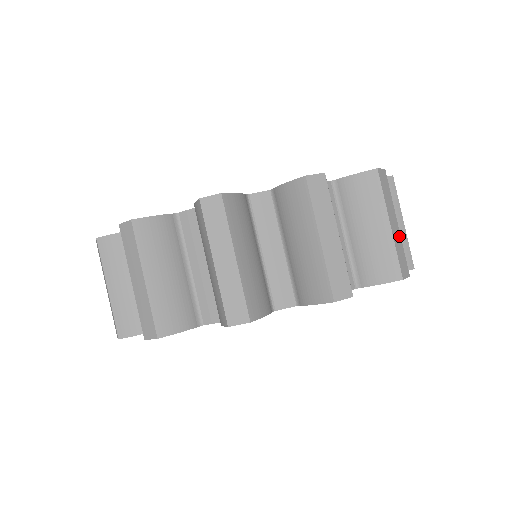
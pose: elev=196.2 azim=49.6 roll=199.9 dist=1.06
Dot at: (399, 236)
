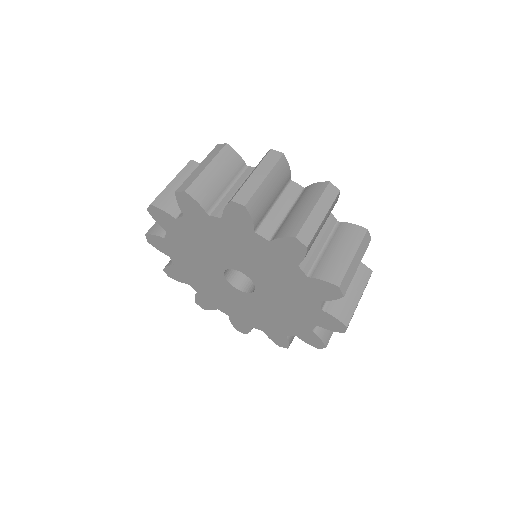
Dot at: (258, 184)
